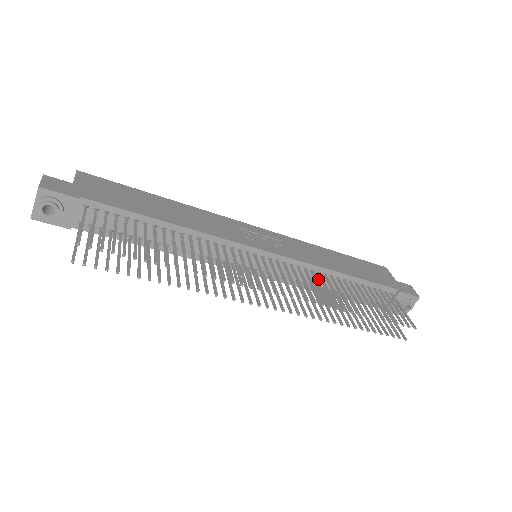
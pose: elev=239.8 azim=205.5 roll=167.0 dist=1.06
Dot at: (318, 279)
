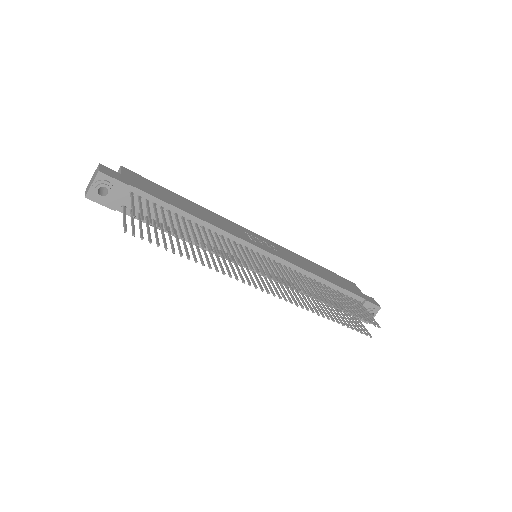
Dot at: (303, 281)
